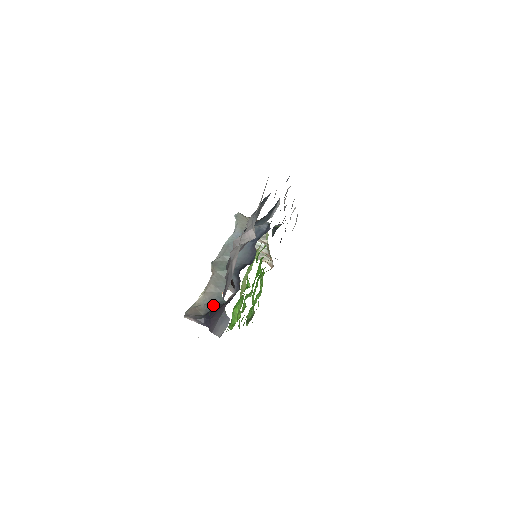
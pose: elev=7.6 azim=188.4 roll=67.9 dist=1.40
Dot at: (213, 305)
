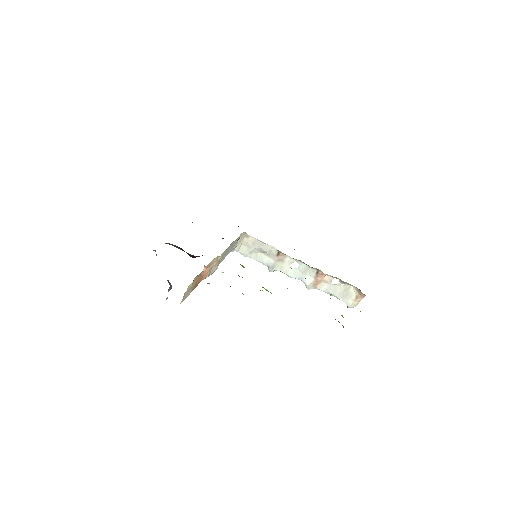
Dot at: occluded
